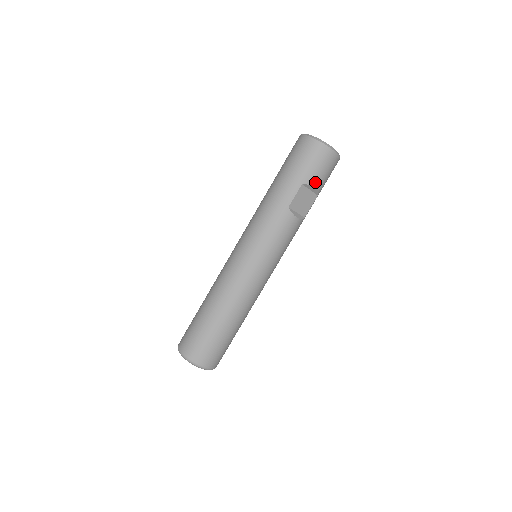
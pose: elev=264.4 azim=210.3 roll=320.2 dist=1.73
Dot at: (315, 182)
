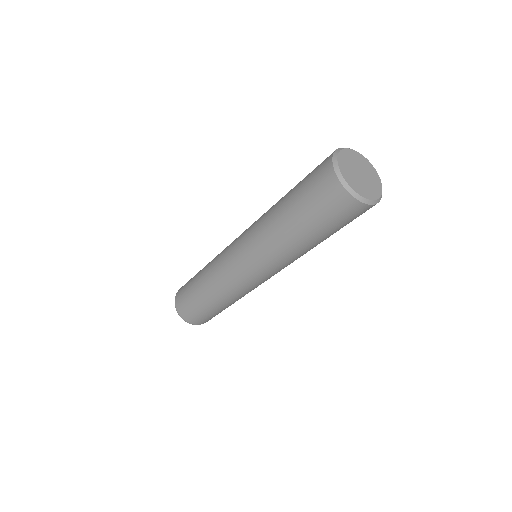
Dot at: occluded
